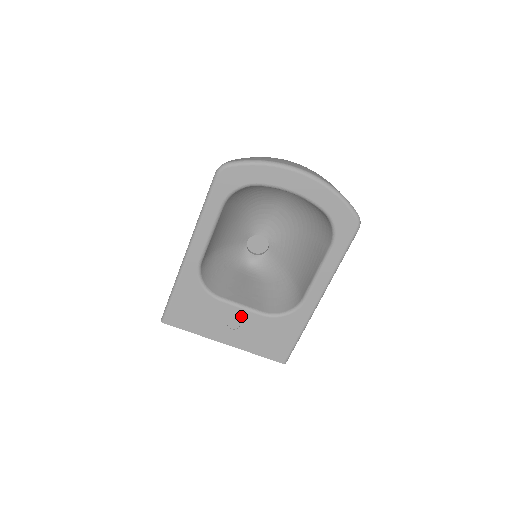
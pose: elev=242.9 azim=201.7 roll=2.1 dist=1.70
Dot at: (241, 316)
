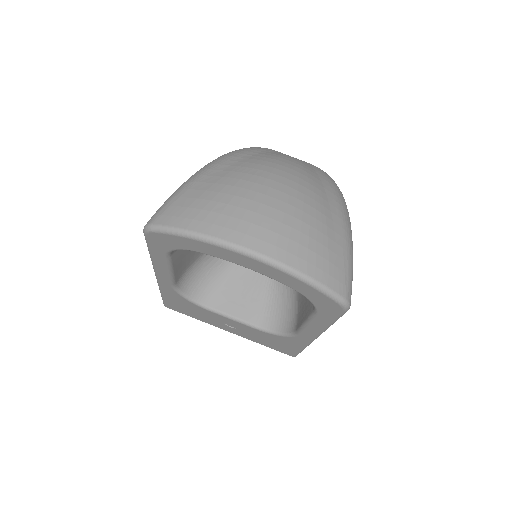
Dot at: (235, 324)
